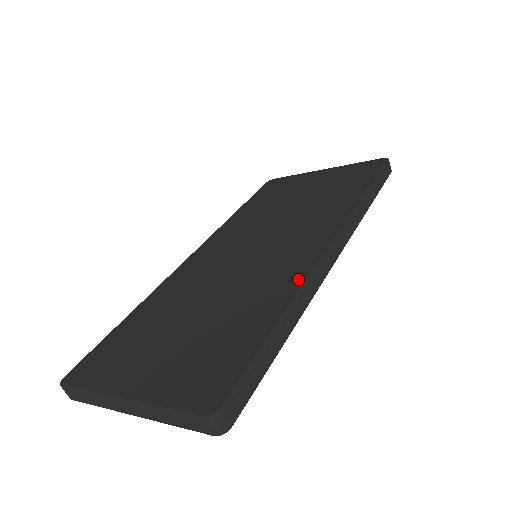
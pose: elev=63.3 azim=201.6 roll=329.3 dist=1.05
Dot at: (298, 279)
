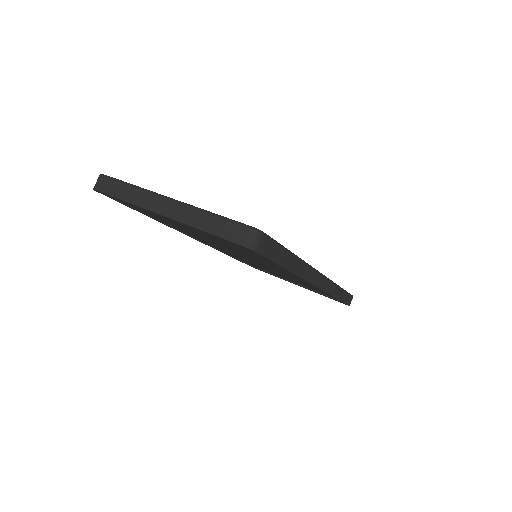
Dot at: occluded
